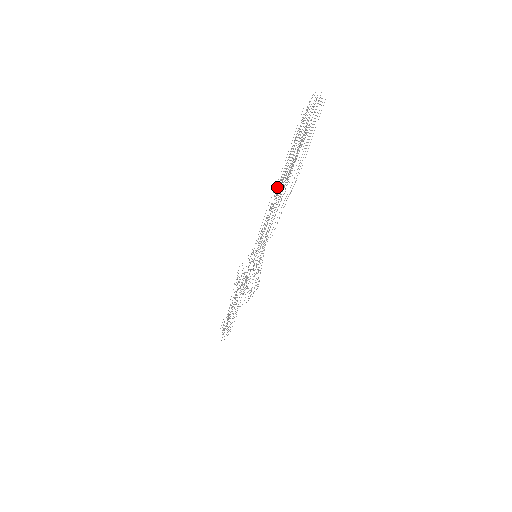
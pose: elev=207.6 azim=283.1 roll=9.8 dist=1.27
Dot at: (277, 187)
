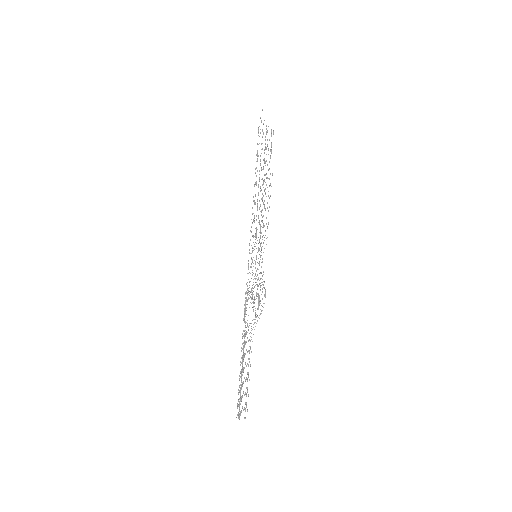
Dot at: occluded
